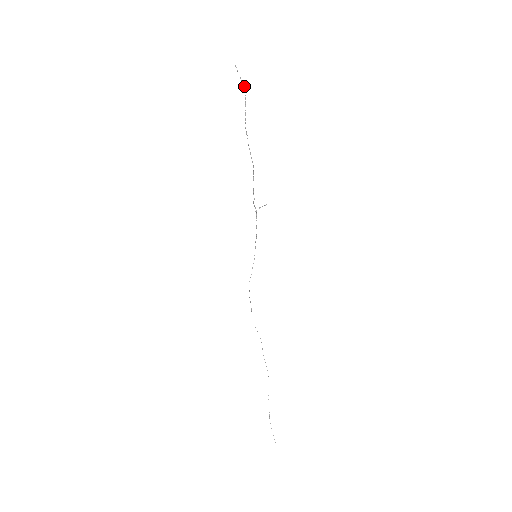
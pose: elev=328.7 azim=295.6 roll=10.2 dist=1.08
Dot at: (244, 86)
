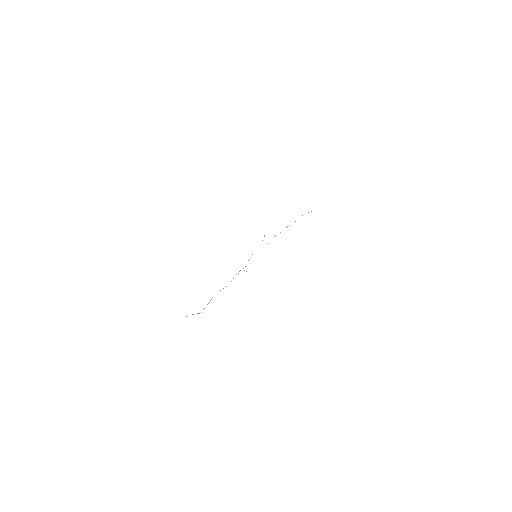
Dot at: occluded
